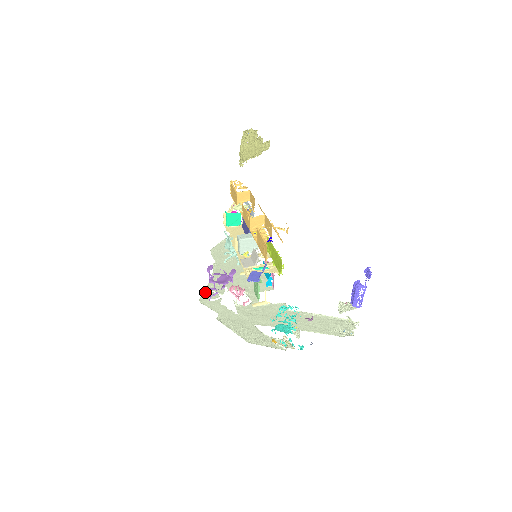
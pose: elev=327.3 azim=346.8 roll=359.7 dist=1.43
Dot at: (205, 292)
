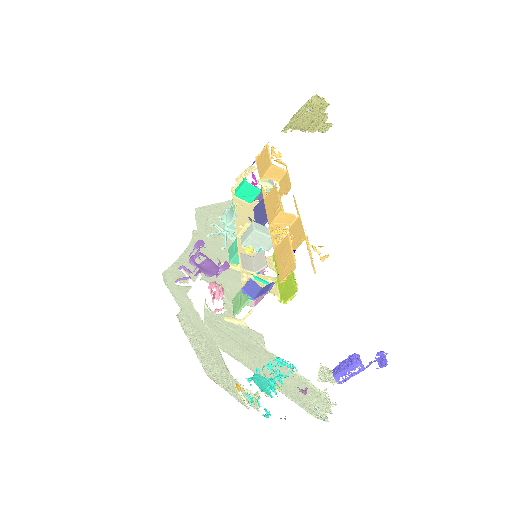
Dot at: (173, 267)
